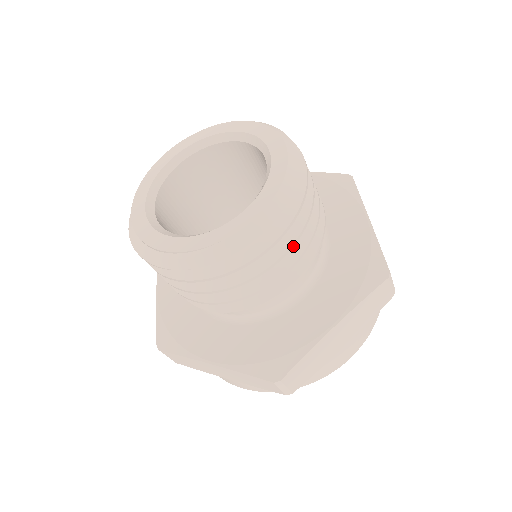
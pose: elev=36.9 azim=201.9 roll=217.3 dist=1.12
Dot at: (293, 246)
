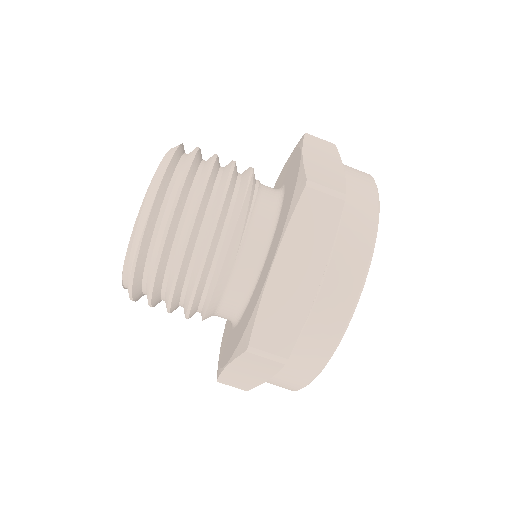
Dot at: (216, 156)
